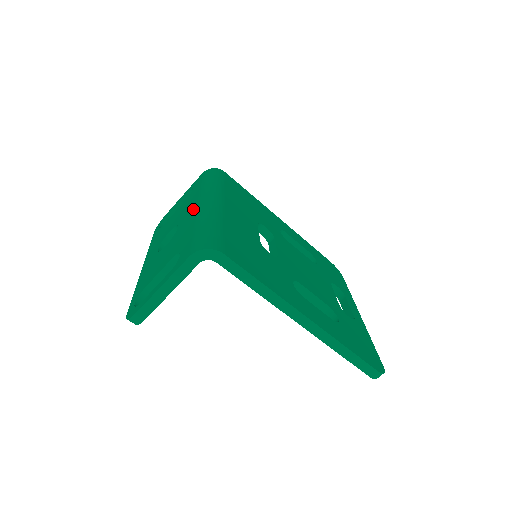
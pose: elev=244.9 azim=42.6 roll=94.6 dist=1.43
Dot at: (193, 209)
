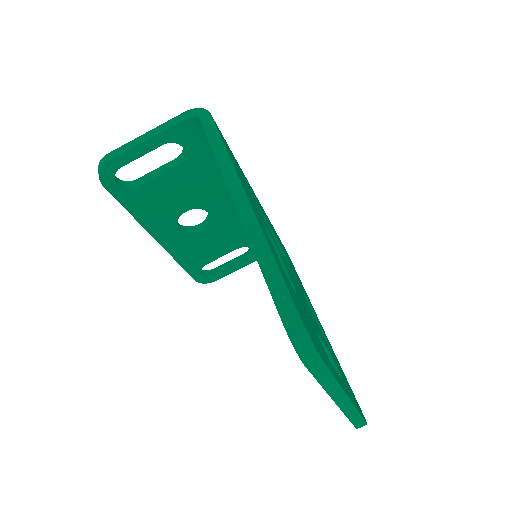
Dot at: occluded
